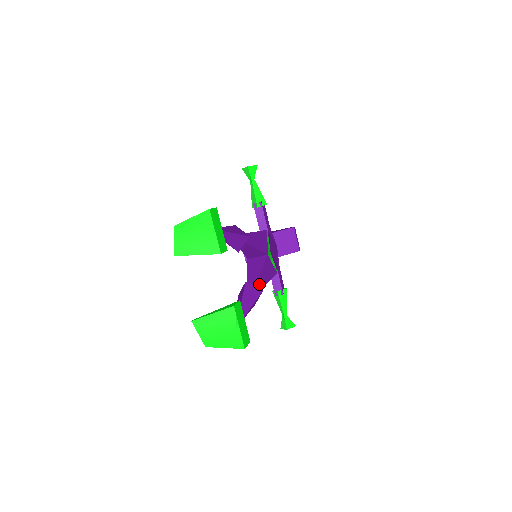
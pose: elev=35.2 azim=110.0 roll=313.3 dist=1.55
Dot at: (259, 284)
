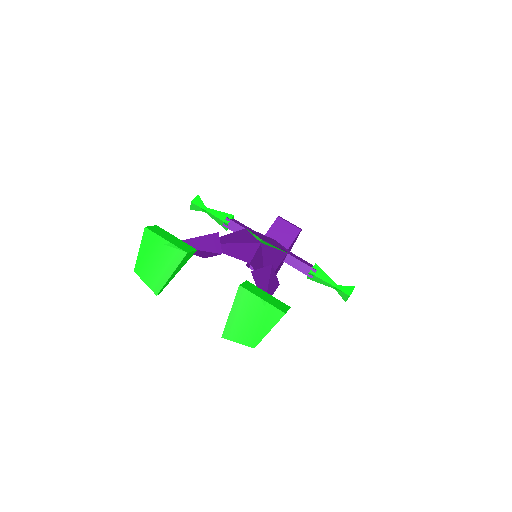
Dot at: occluded
